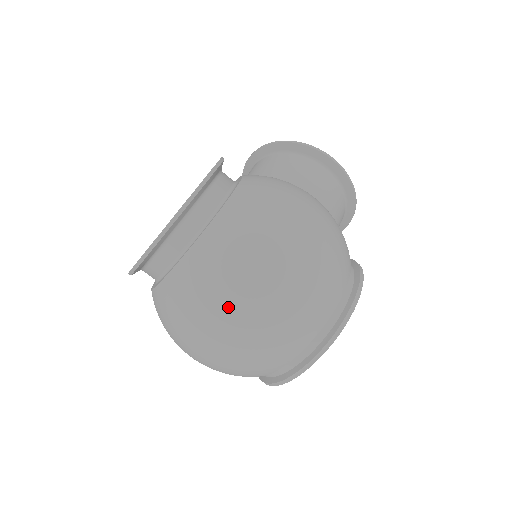
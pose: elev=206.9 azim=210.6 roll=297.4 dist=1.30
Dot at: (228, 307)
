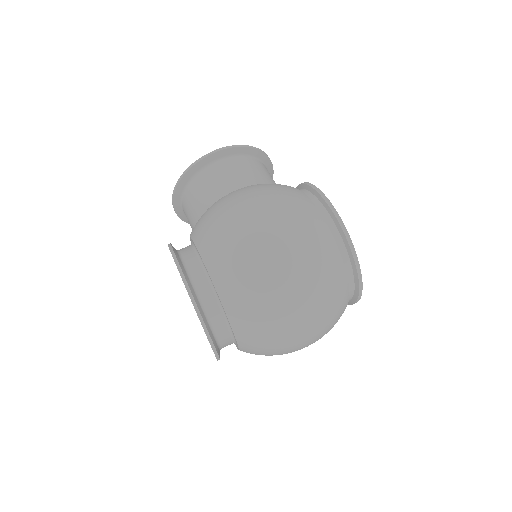
Dot at: (284, 313)
